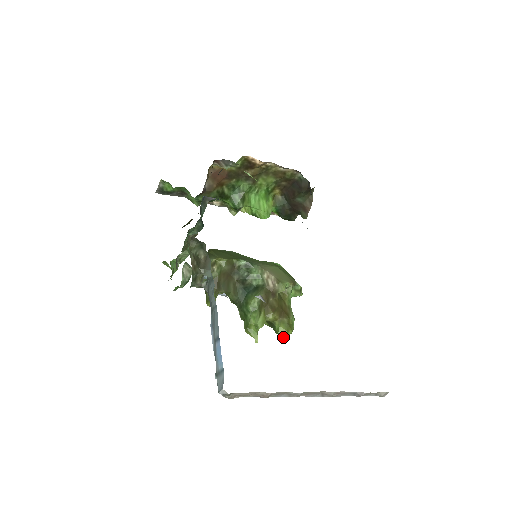
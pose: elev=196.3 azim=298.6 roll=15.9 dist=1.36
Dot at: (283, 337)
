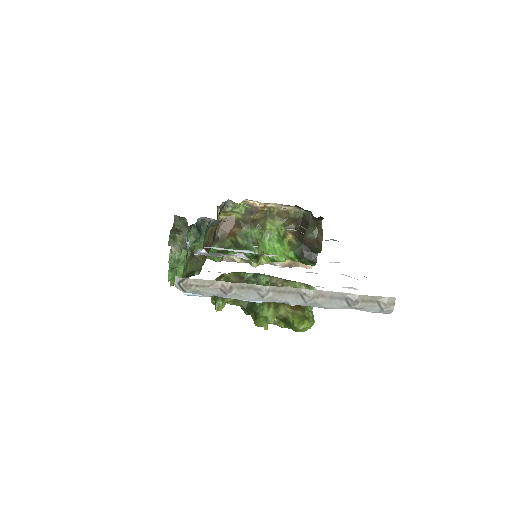
Dot at: (300, 329)
